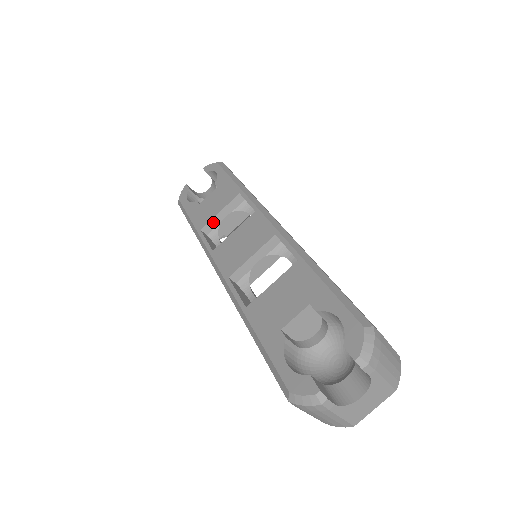
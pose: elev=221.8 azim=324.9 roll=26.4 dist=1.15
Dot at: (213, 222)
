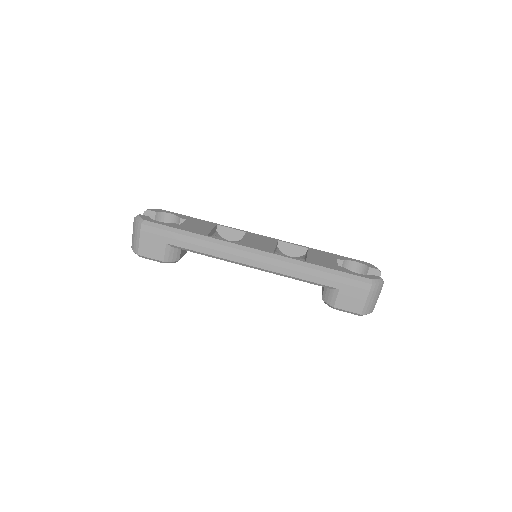
Dot at: (209, 234)
